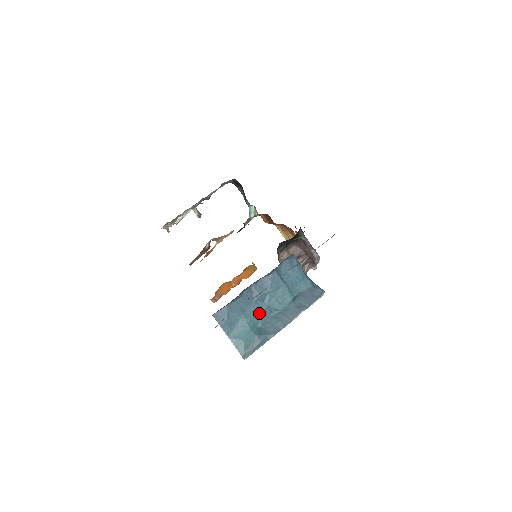
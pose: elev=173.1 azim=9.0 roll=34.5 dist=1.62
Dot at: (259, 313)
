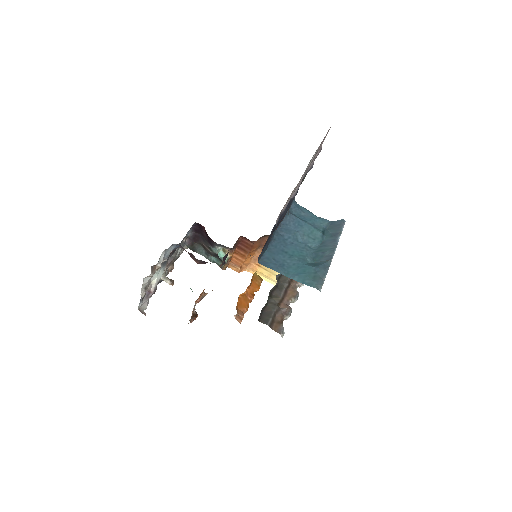
Dot at: (301, 251)
